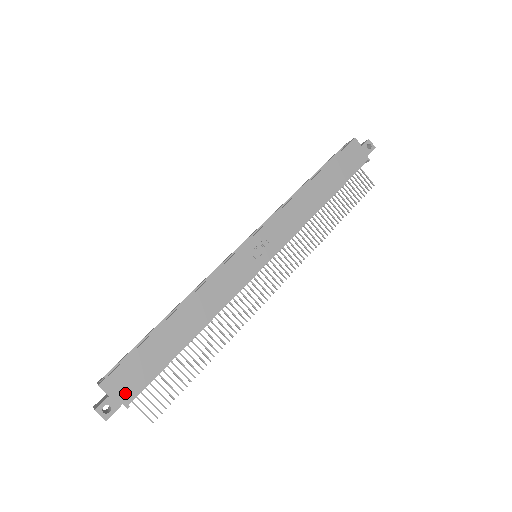
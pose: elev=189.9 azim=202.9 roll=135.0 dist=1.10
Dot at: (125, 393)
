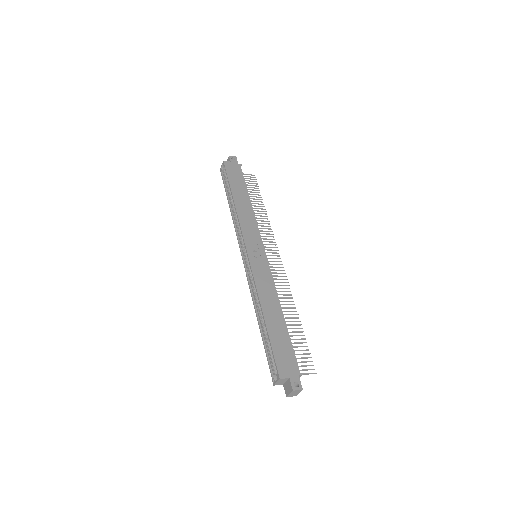
Dot at: (293, 369)
